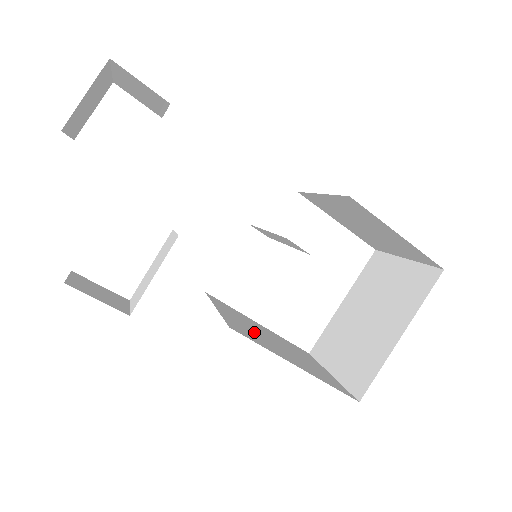
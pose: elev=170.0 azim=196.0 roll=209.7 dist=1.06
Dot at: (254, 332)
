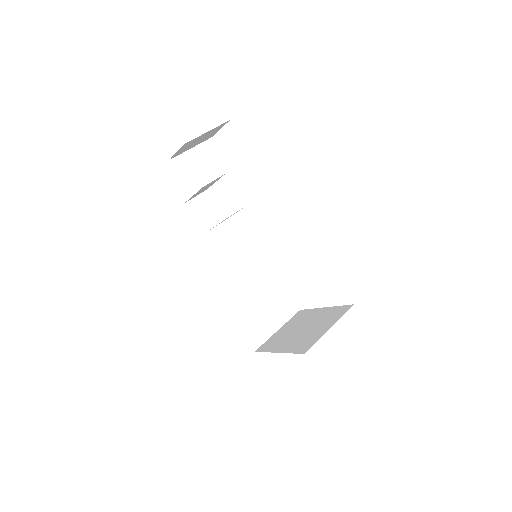
Dot at: (240, 284)
